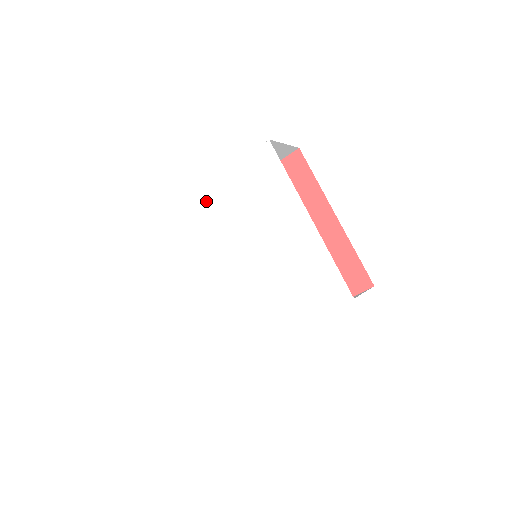
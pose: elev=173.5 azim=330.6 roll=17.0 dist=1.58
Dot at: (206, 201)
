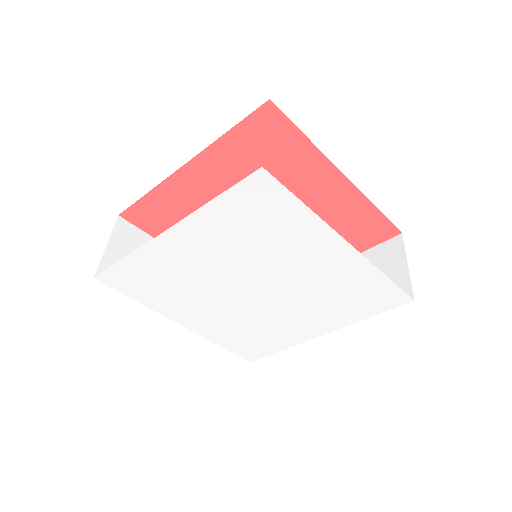
Dot at: (176, 246)
